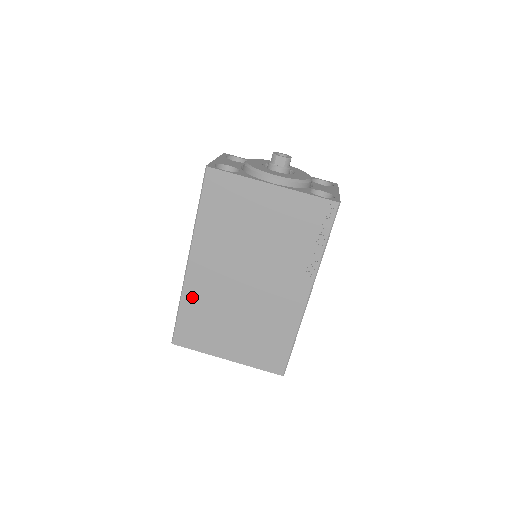
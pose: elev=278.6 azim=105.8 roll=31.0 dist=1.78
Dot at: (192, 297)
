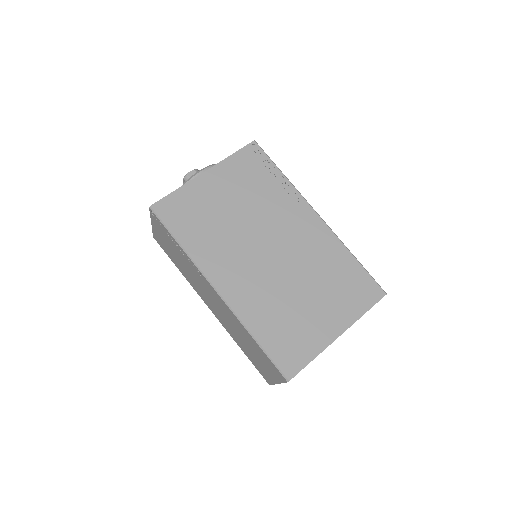
Dot at: (253, 315)
